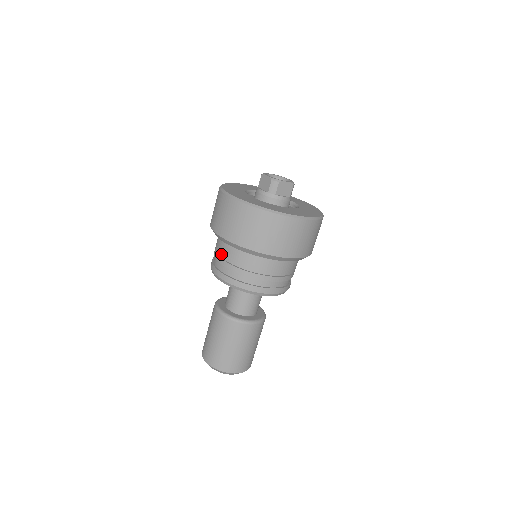
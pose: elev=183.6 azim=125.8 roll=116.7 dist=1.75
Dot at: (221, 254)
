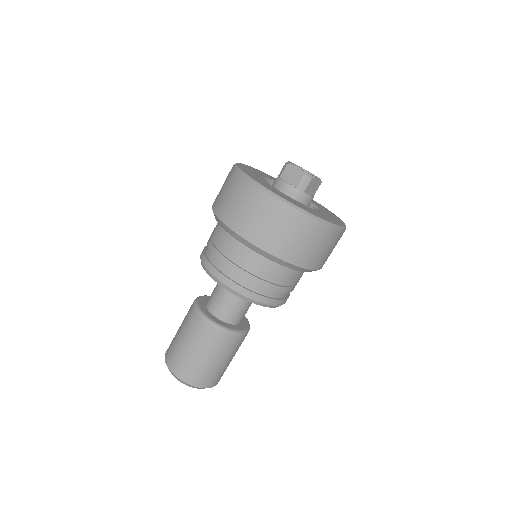
Dot at: (228, 254)
